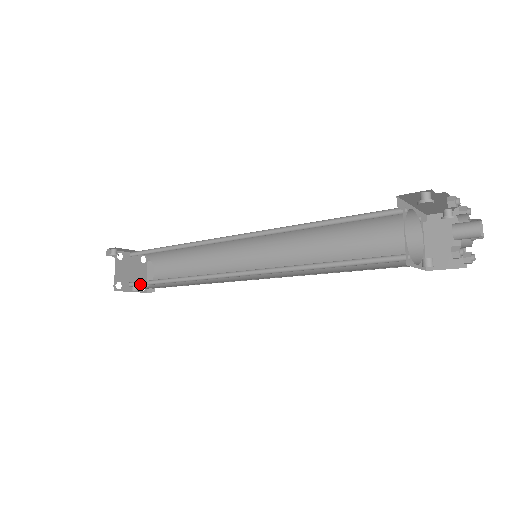
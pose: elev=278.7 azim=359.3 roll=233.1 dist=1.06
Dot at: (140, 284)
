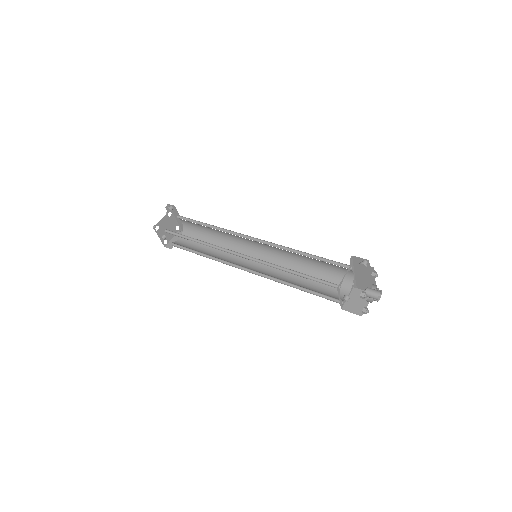
Dot at: (173, 234)
